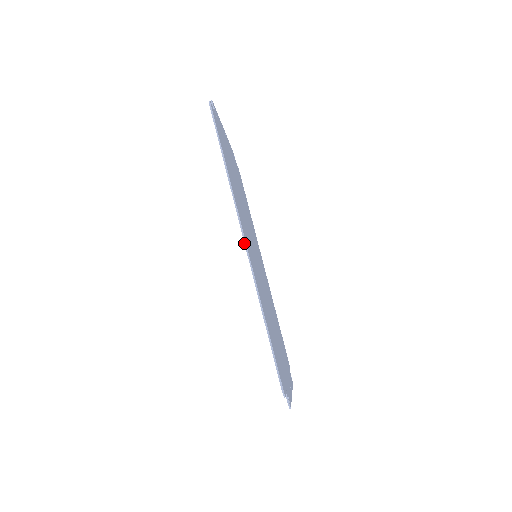
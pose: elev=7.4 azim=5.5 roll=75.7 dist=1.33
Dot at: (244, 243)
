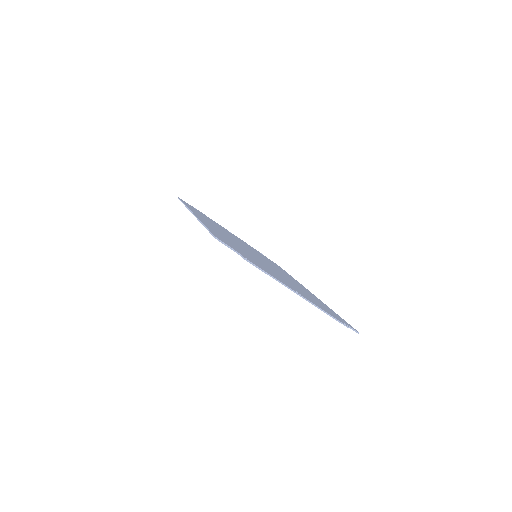
Dot at: occluded
